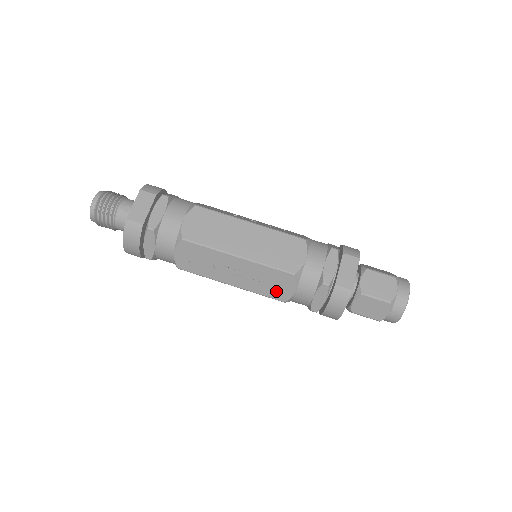
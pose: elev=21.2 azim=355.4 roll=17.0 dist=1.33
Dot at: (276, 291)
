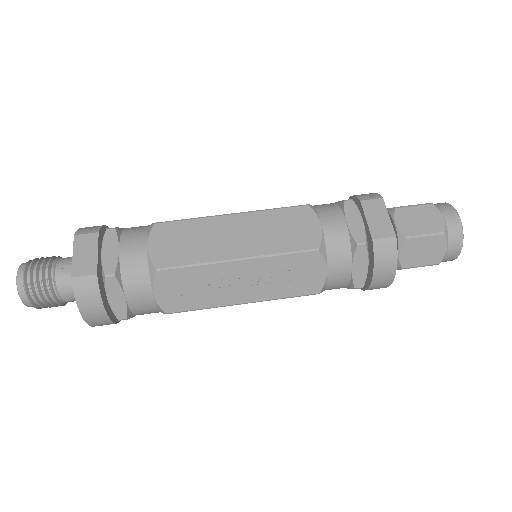
Dot at: (303, 283)
